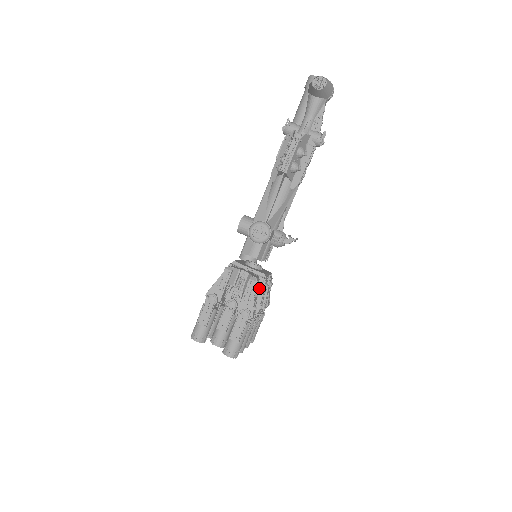
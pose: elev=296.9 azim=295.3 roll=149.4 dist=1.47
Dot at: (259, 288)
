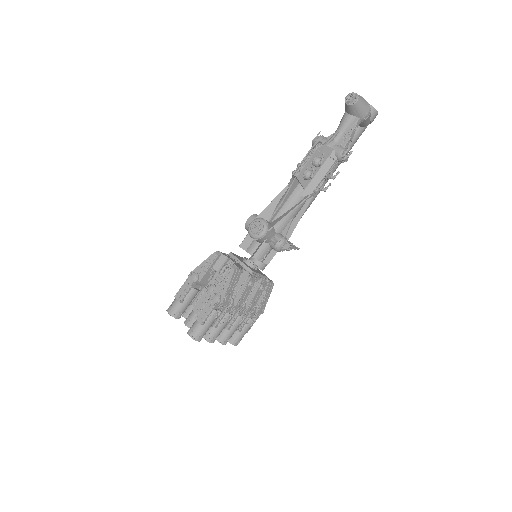
Dot at: (243, 283)
